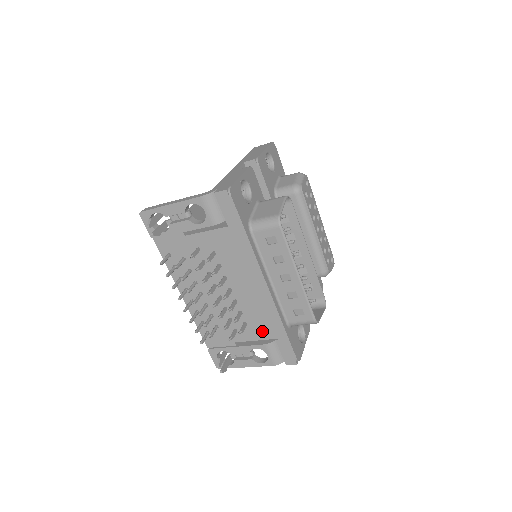
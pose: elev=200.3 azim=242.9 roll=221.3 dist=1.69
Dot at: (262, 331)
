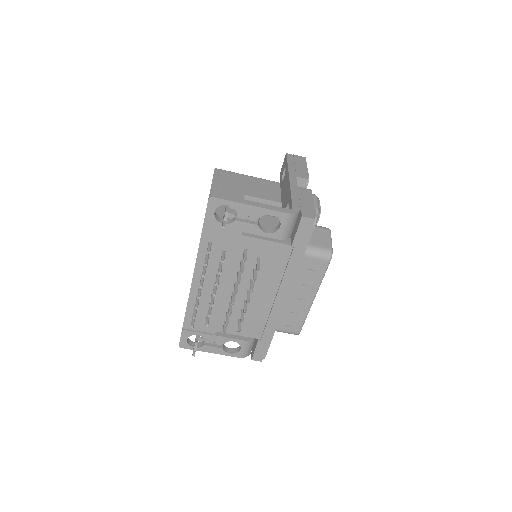
Dot at: (251, 330)
